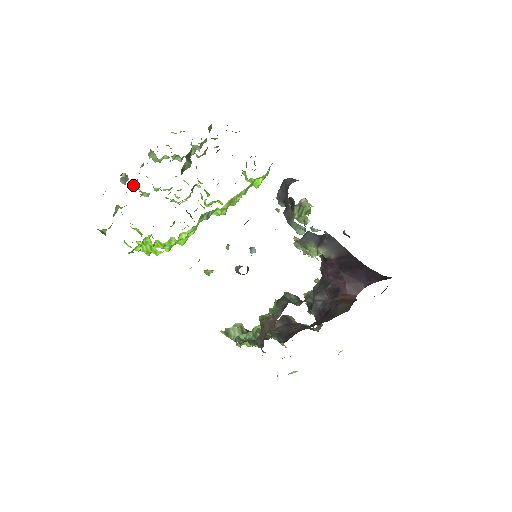
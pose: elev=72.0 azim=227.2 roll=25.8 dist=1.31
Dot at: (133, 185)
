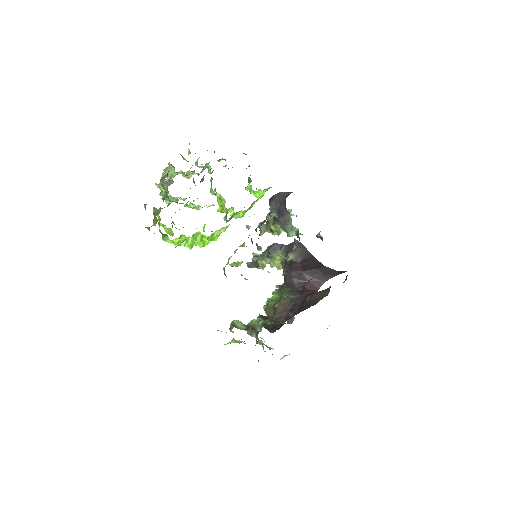
Dot at: (162, 192)
